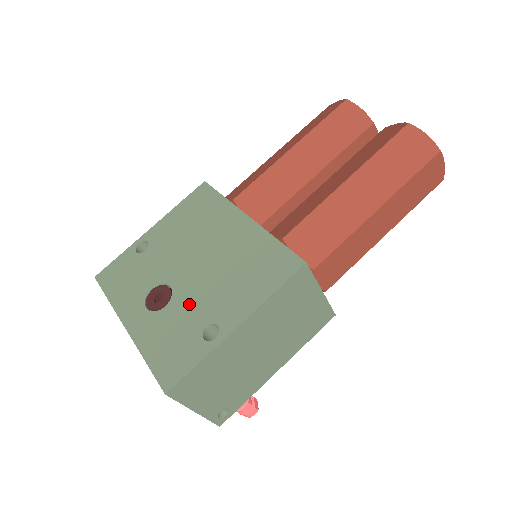
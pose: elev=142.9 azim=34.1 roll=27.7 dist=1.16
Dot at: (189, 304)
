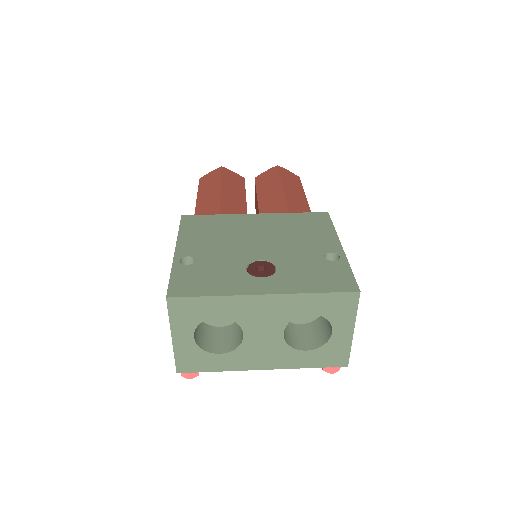
Dot at: (293, 257)
